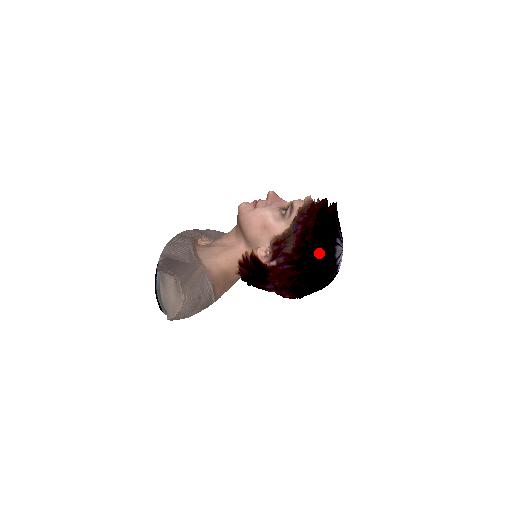
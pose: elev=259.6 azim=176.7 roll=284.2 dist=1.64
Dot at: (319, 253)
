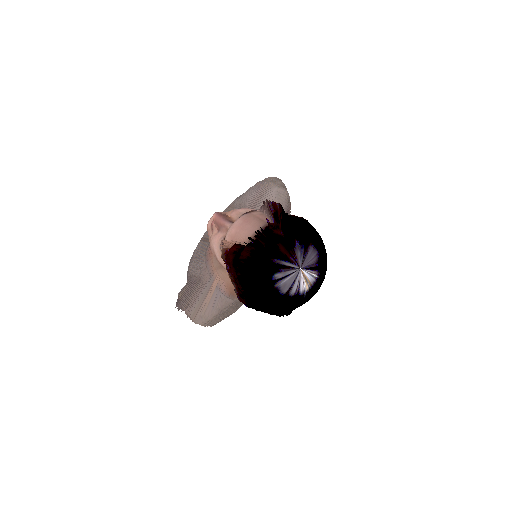
Dot at: (258, 299)
